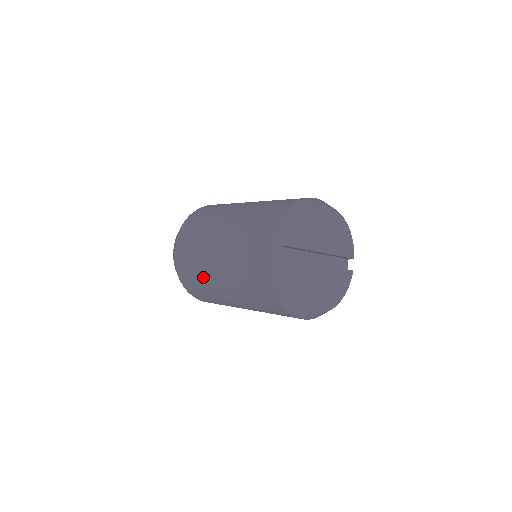
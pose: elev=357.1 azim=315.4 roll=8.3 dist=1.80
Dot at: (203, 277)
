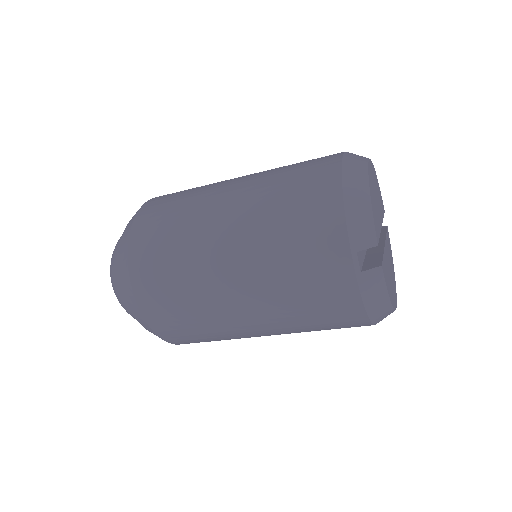
Dot at: (211, 324)
